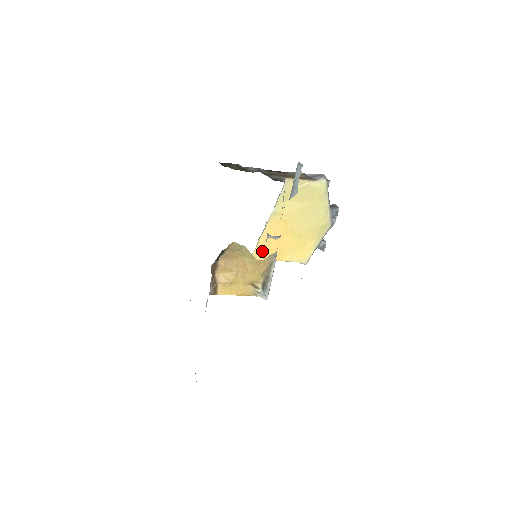
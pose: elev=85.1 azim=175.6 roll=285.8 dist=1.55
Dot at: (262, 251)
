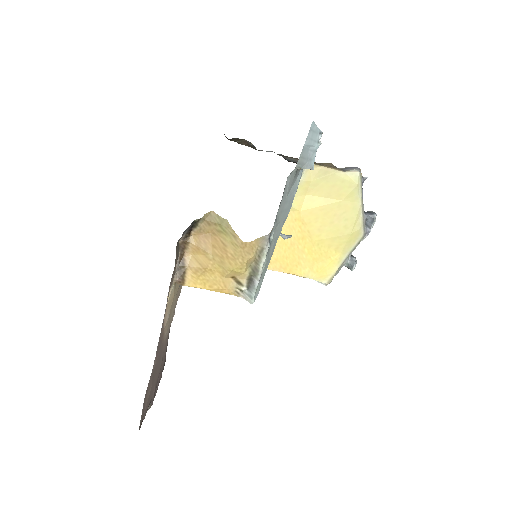
Dot at: occluded
